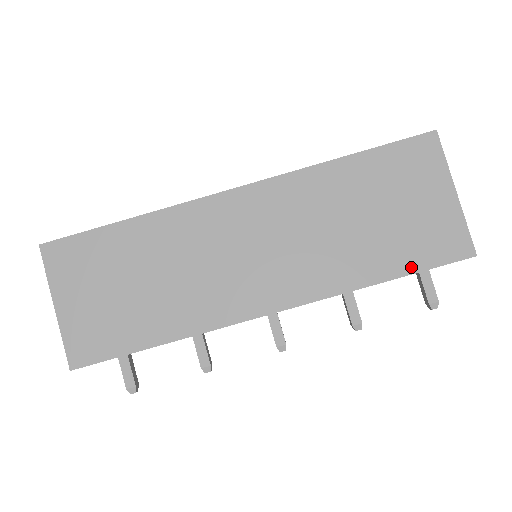
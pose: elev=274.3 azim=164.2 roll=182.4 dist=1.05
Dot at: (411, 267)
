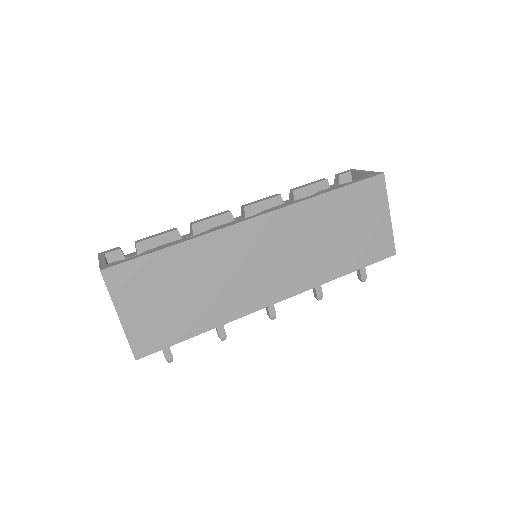
Dot at: (361, 264)
